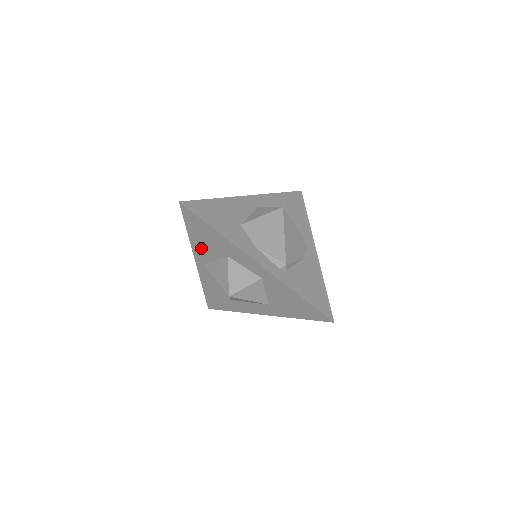
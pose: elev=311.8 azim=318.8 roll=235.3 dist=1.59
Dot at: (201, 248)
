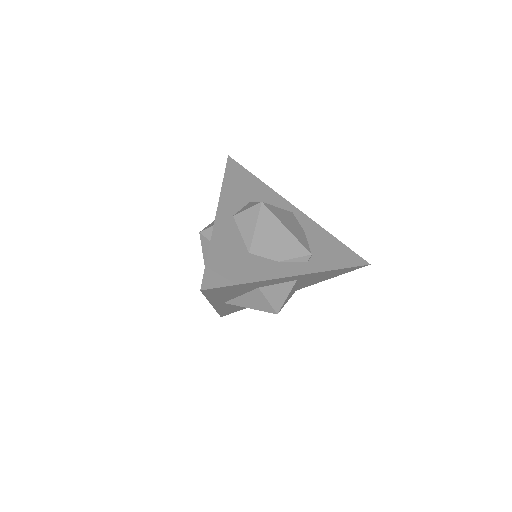
Dot at: (223, 298)
